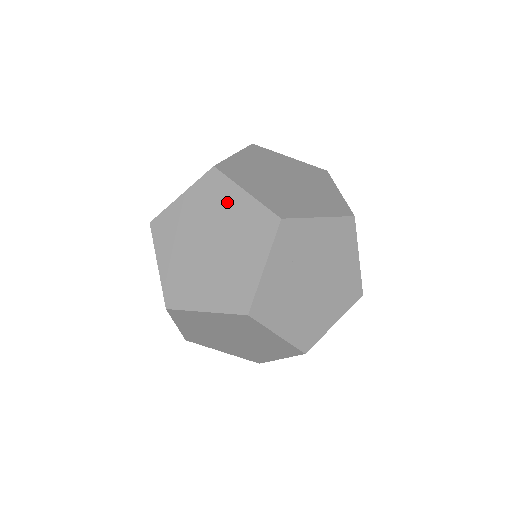
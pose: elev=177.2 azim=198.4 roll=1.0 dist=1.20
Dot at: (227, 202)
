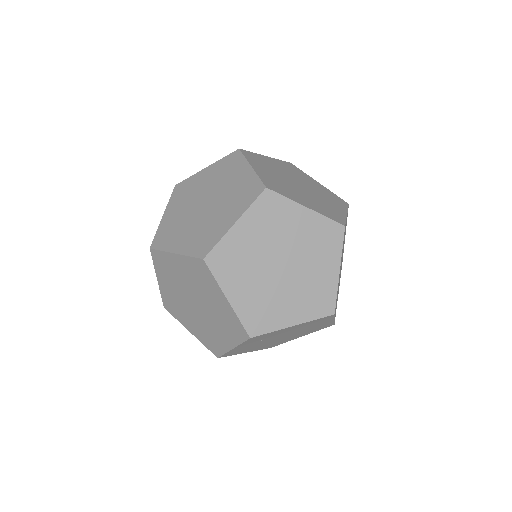
Dot at: (211, 292)
